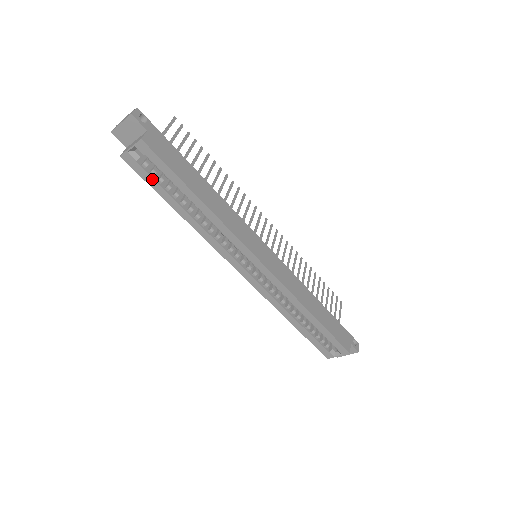
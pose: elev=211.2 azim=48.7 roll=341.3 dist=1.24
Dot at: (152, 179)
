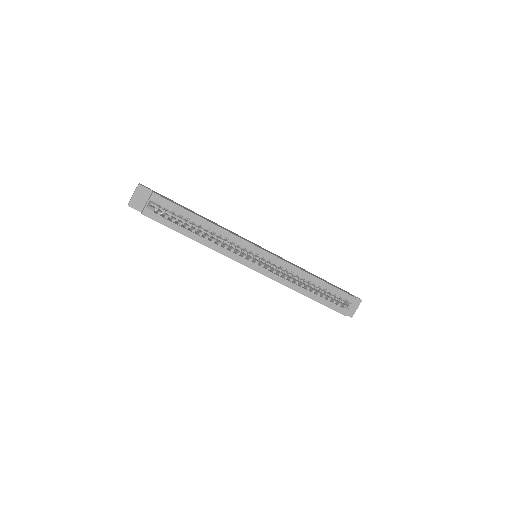
Dot at: (168, 221)
